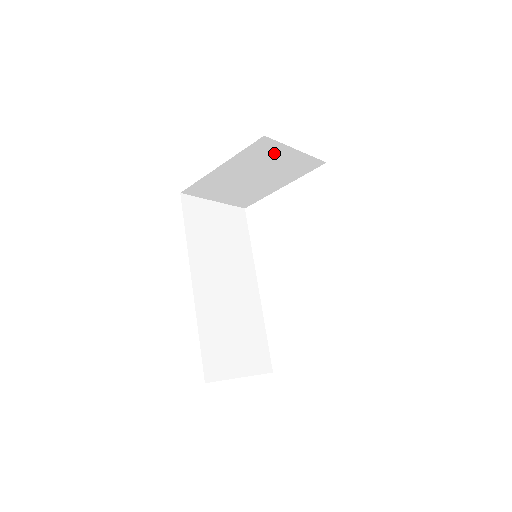
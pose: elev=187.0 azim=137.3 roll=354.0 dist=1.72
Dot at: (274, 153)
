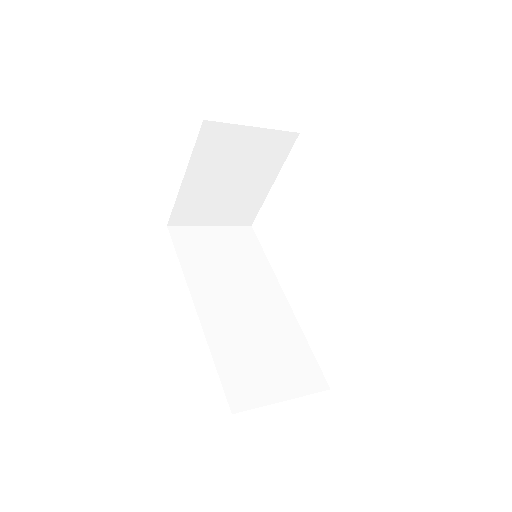
Dot at: (231, 140)
